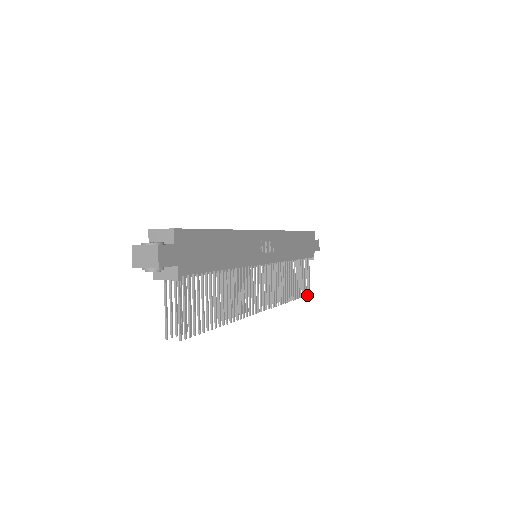
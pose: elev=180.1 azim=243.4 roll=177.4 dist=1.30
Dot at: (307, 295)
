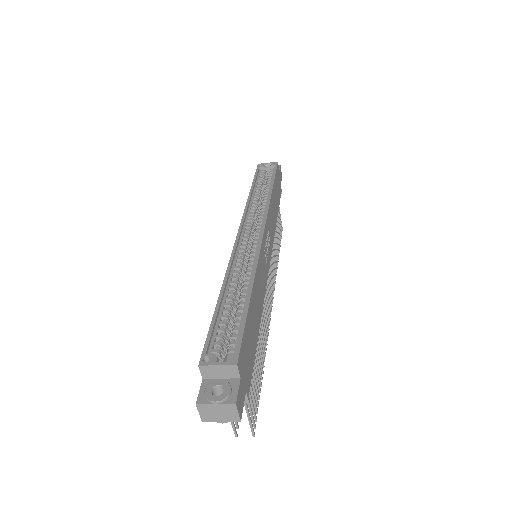
Dot at: (281, 233)
